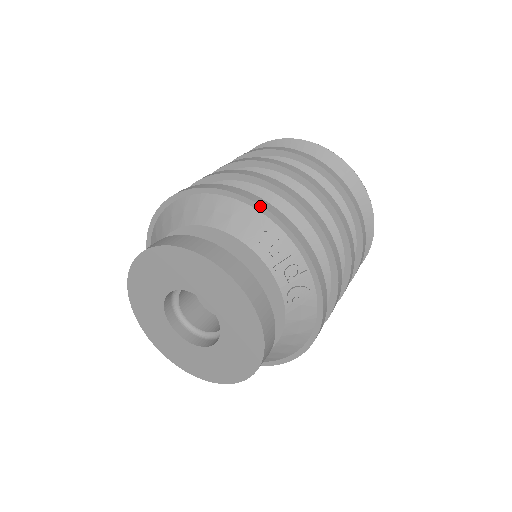
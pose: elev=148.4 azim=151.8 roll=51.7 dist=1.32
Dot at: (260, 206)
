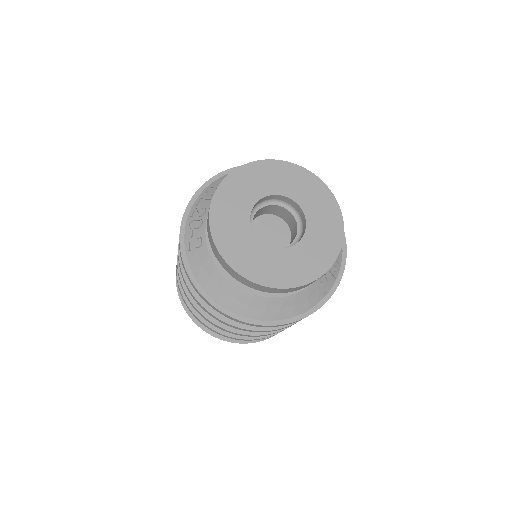
Dot at: occluded
